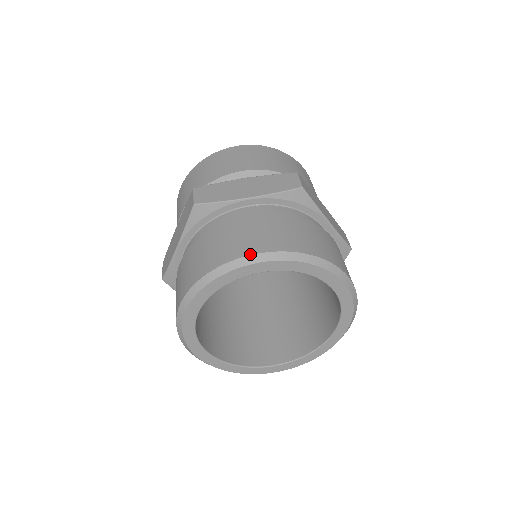
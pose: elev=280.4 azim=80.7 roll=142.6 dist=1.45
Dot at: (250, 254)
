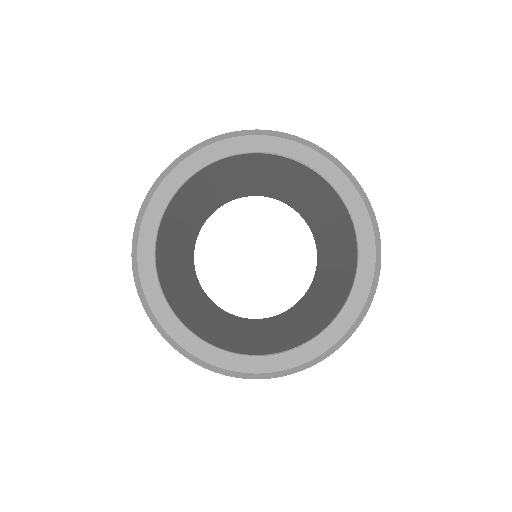
Dot at: occluded
